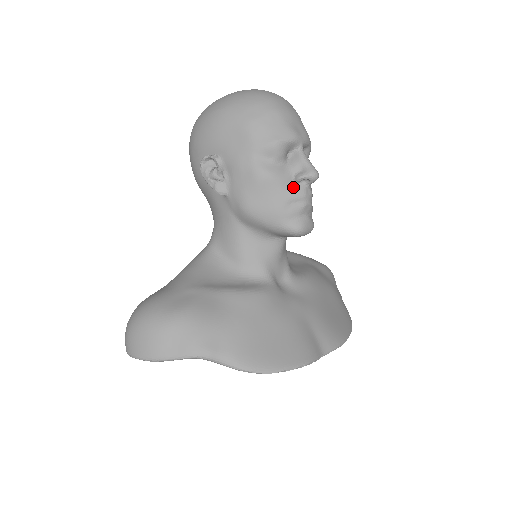
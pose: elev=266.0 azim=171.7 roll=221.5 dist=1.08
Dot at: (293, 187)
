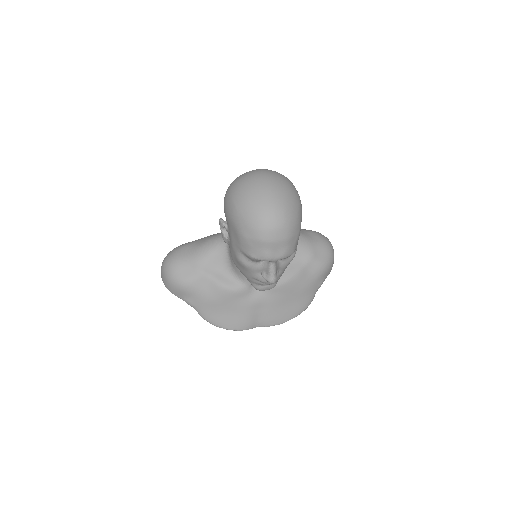
Dot at: (259, 275)
